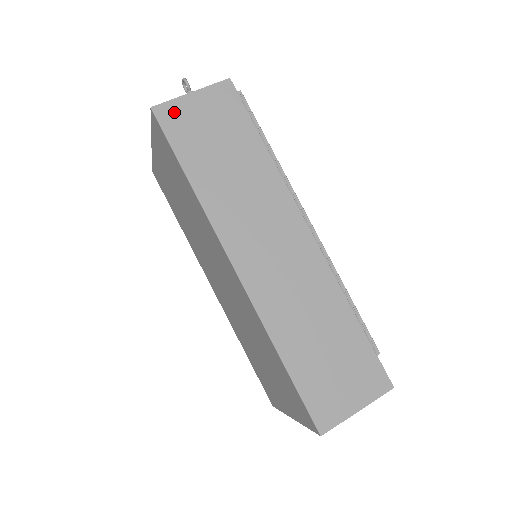
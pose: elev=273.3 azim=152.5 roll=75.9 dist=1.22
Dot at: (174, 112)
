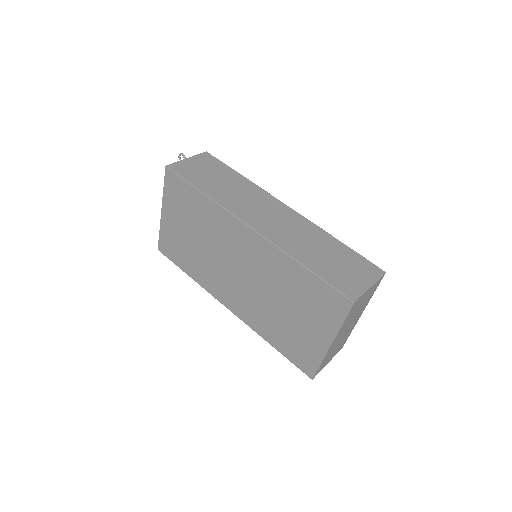
Dot at: (180, 166)
